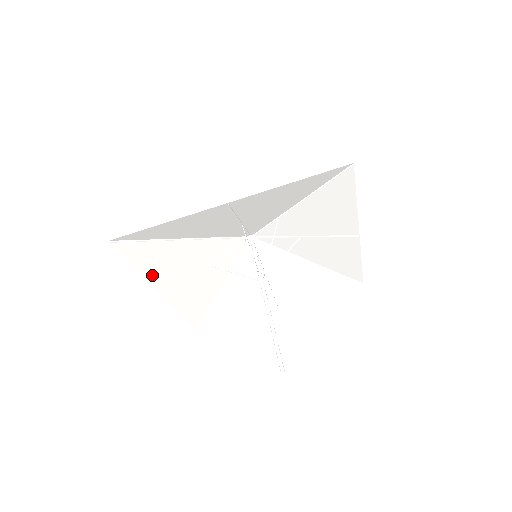
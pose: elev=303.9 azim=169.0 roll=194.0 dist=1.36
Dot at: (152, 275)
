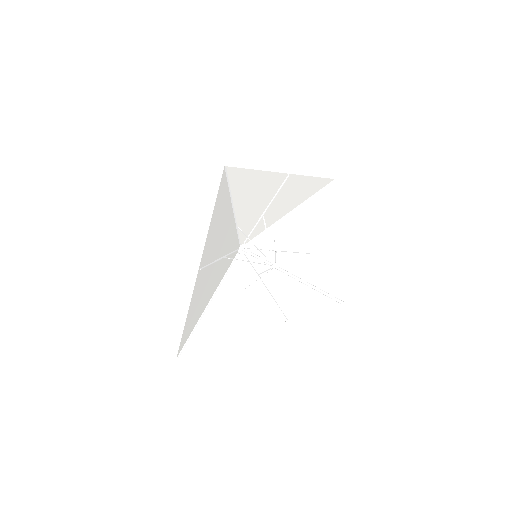
Dot at: (210, 235)
